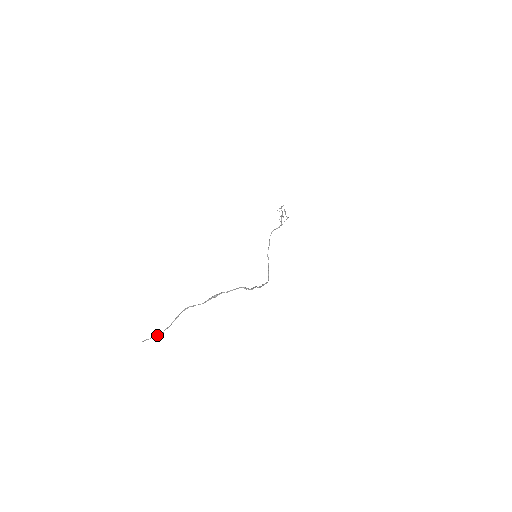
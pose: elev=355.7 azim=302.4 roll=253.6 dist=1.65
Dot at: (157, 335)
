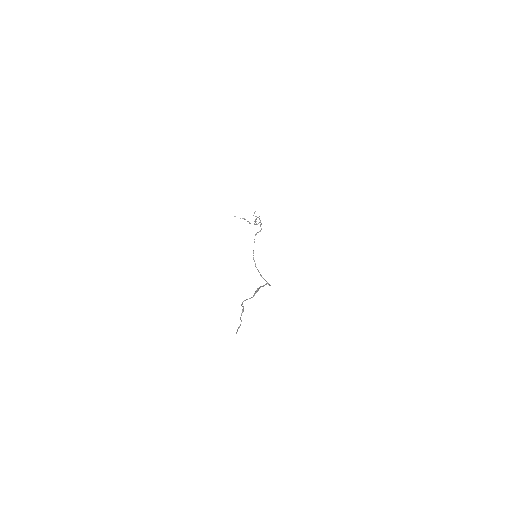
Dot at: occluded
